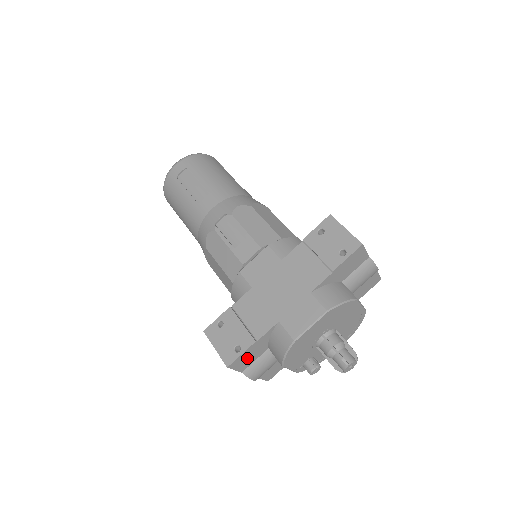
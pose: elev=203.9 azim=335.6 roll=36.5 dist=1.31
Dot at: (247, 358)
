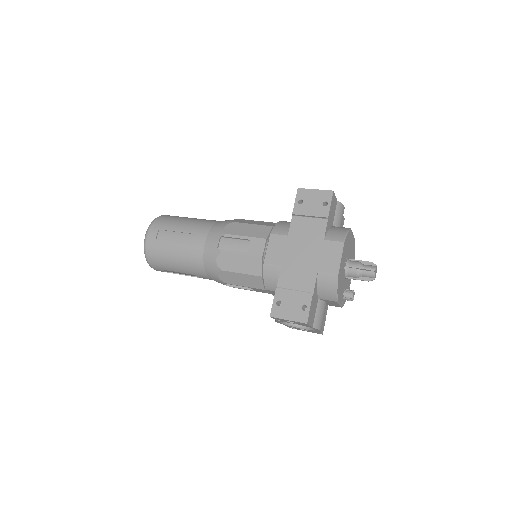
Dot at: (312, 312)
